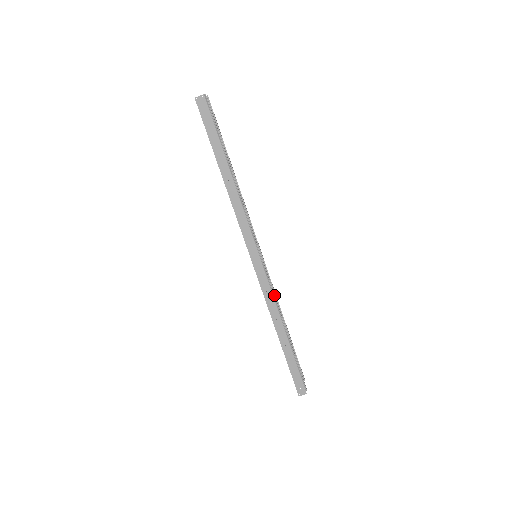
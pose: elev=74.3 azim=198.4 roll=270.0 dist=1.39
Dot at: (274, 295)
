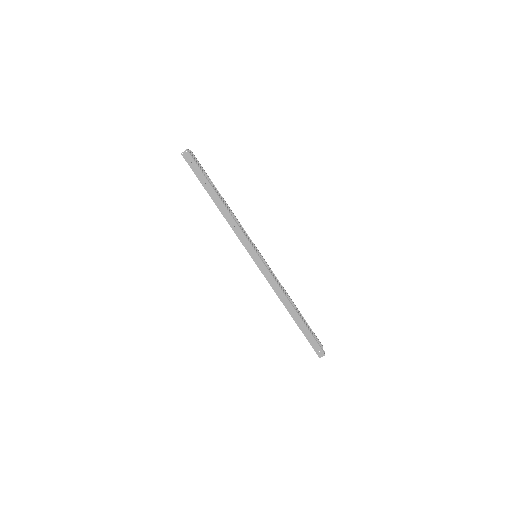
Dot at: (277, 282)
